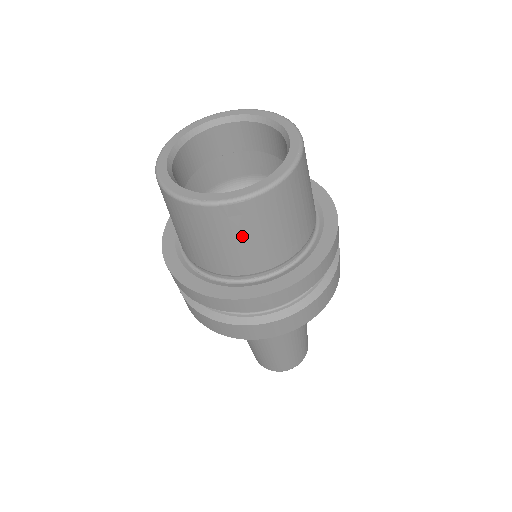
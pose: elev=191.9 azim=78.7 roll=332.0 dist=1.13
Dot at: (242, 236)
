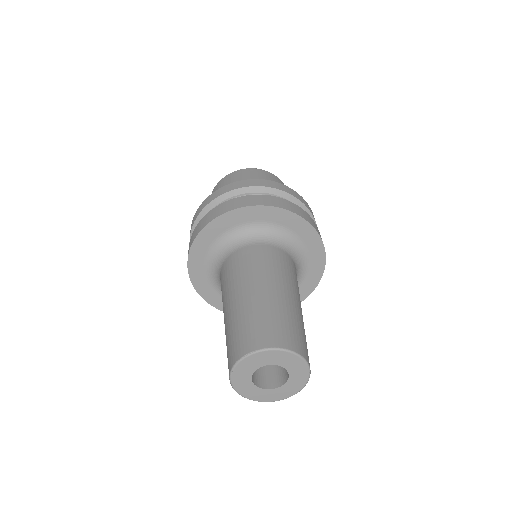
Dot at: occluded
